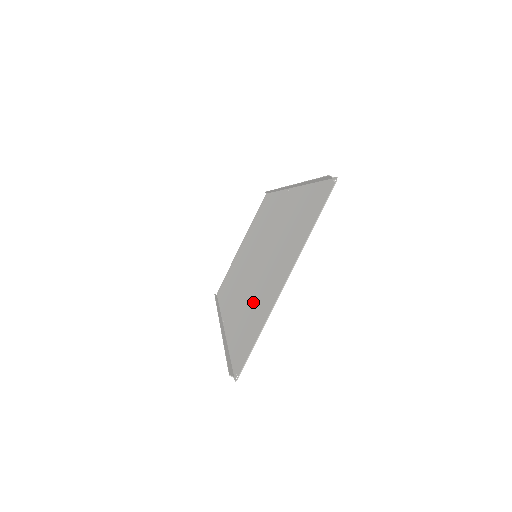
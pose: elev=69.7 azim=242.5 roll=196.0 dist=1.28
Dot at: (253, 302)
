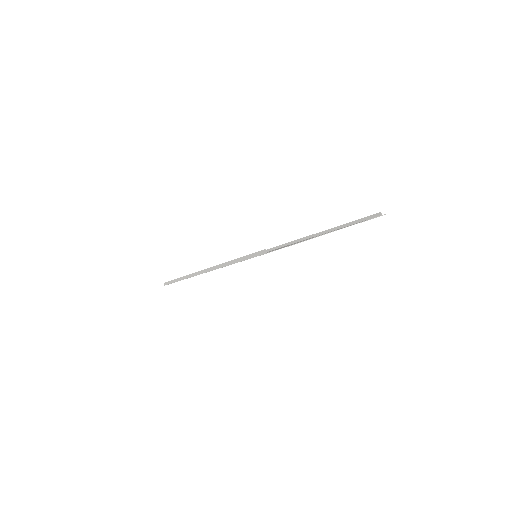
Dot at: occluded
